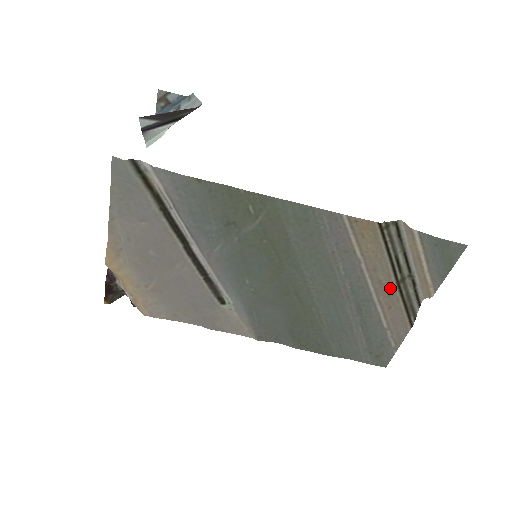
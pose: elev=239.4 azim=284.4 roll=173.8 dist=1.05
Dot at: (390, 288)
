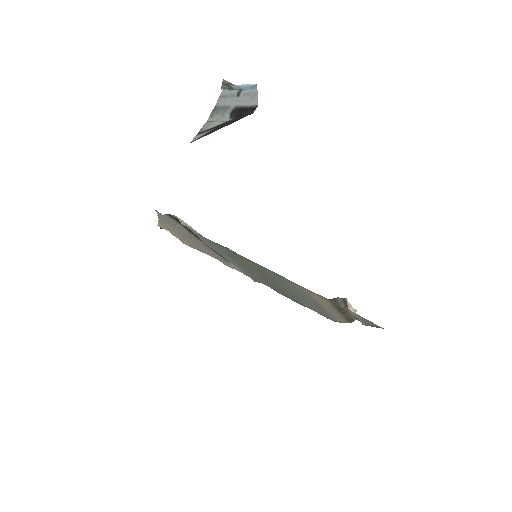
Dot at: (335, 311)
